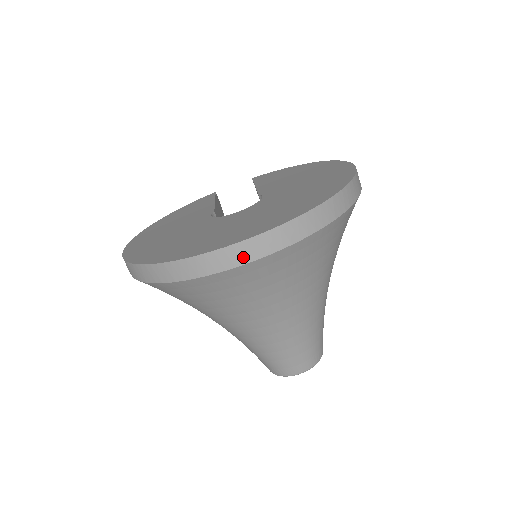
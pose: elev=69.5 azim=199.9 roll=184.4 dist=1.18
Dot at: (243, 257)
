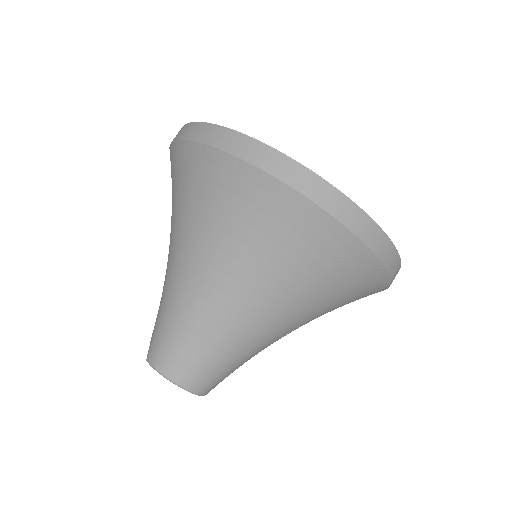
Dot at: (391, 265)
